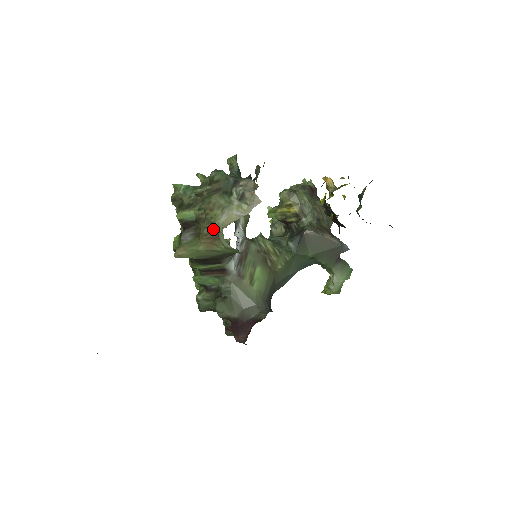
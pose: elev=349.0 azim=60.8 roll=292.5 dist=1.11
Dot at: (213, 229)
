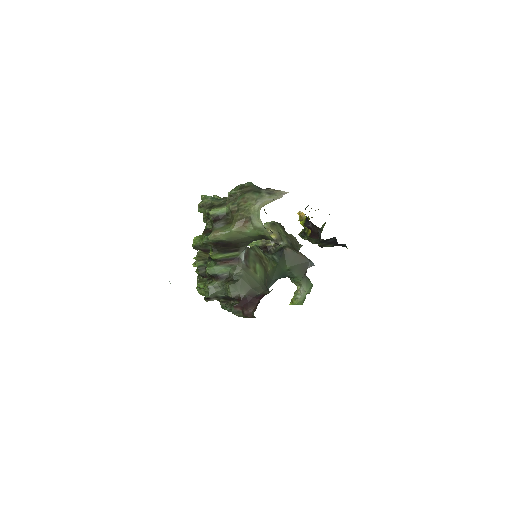
Dot at: (246, 215)
